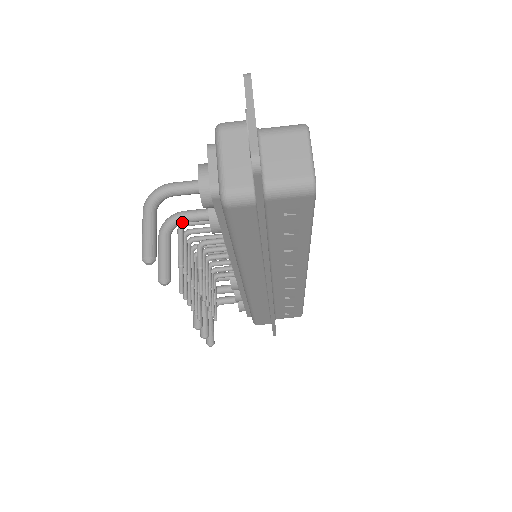
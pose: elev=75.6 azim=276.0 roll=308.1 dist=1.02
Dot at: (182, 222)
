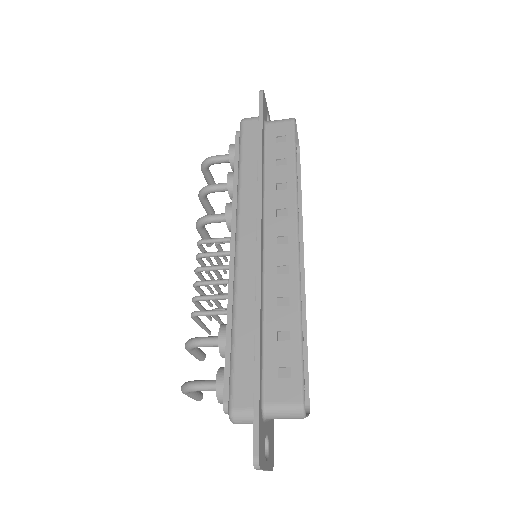
Dot at: occluded
